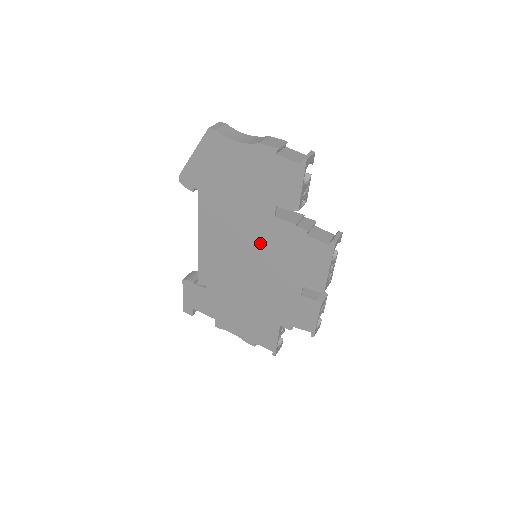
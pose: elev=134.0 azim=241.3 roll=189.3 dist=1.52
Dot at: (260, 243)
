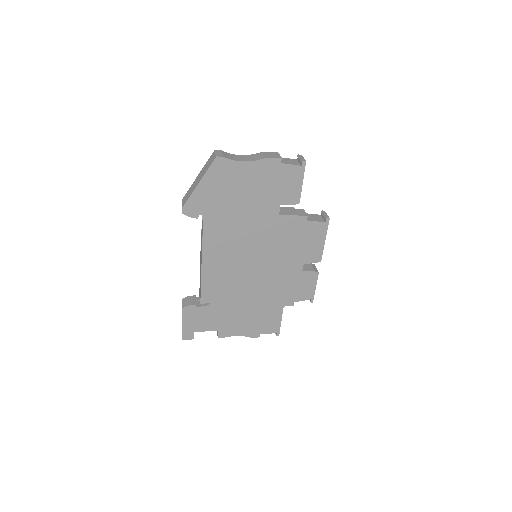
Dot at: (265, 242)
